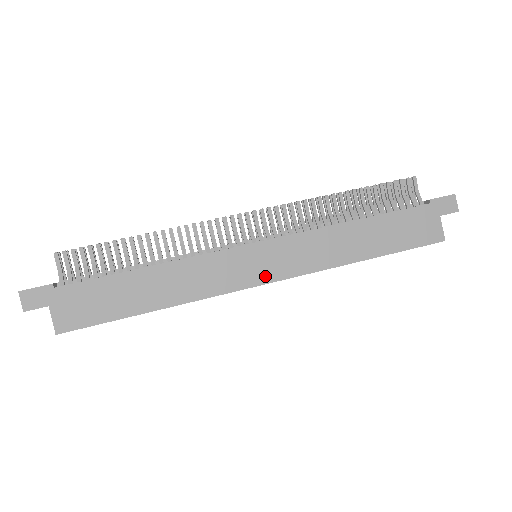
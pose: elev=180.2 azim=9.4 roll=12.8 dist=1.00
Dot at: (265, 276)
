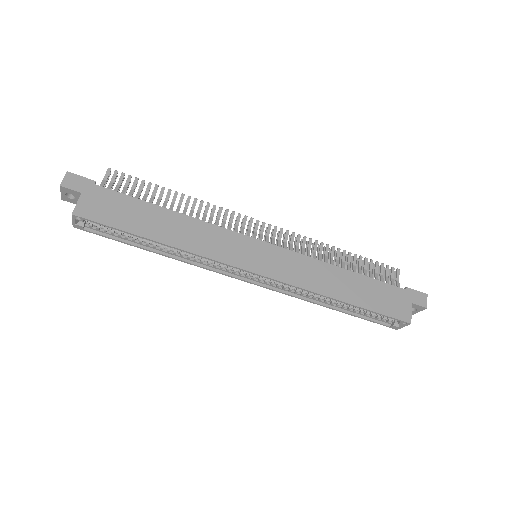
Dot at: (258, 268)
